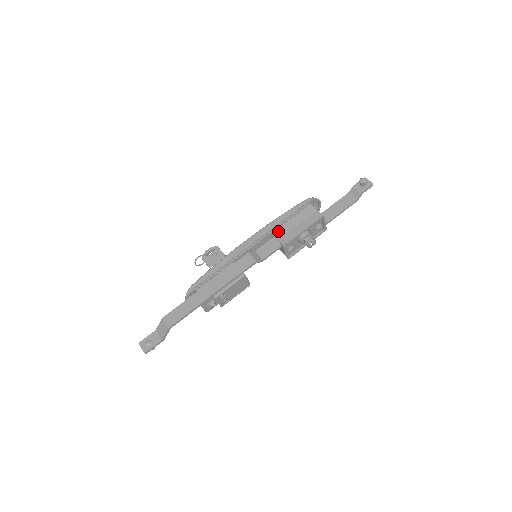
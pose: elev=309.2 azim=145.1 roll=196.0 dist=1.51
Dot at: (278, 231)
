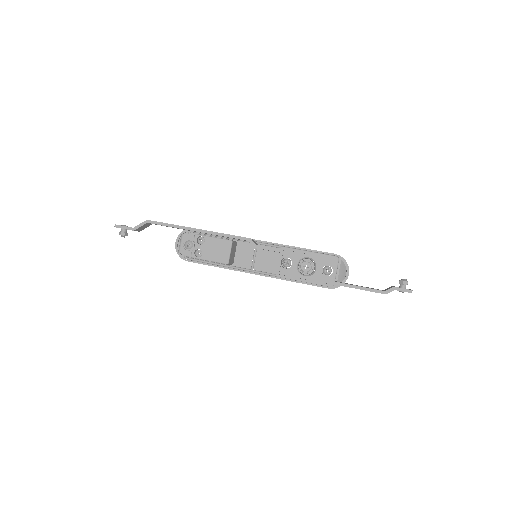
Dot at: occluded
